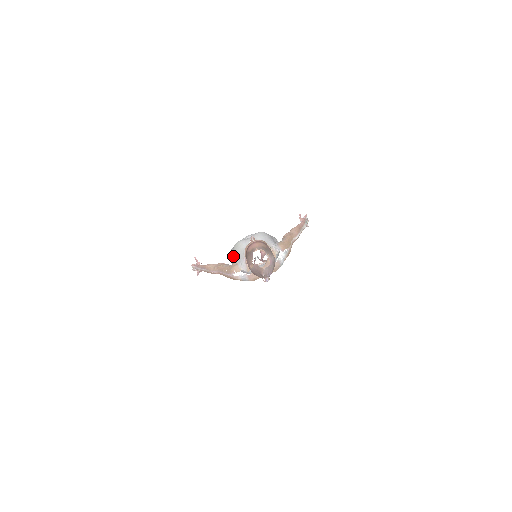
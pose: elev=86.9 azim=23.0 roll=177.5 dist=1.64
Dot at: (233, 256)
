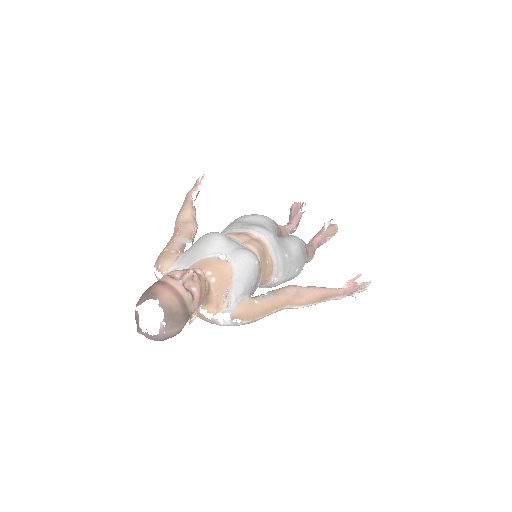
Dot at: occluded
